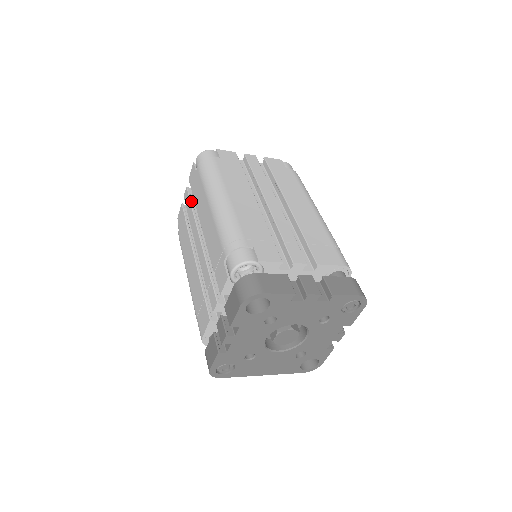
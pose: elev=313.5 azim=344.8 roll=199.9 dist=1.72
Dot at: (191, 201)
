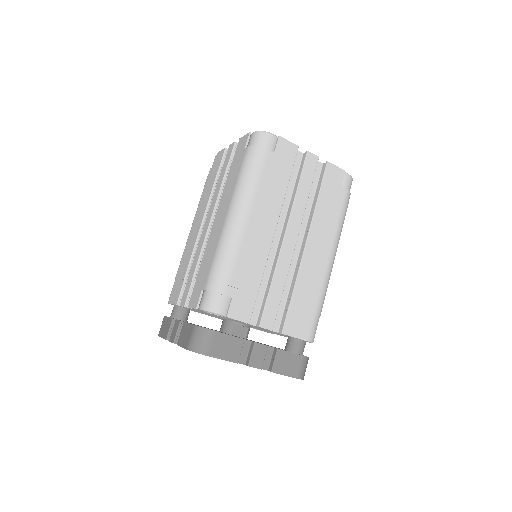
Dot at: (228, 166)
